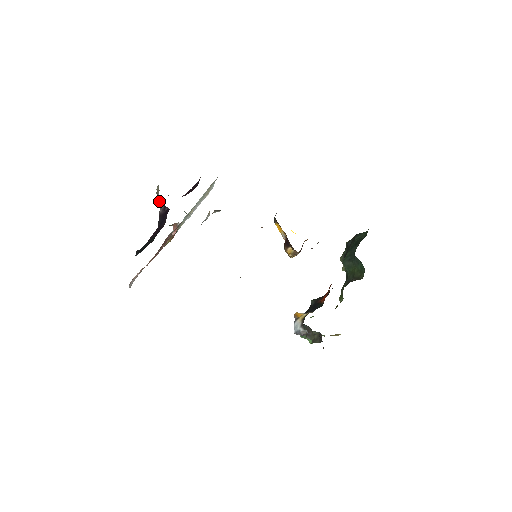
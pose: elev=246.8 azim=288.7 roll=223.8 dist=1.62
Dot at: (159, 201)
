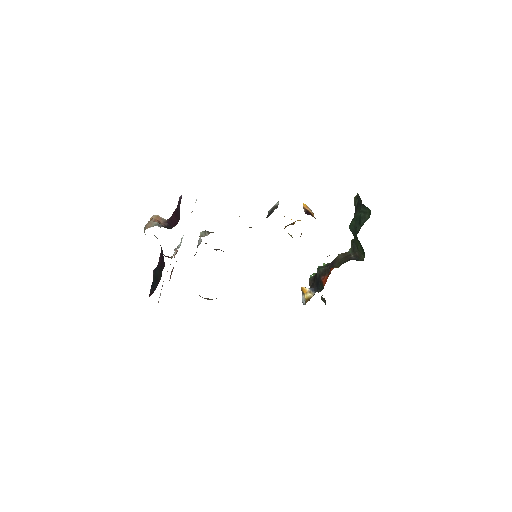
Dot at: occluded
